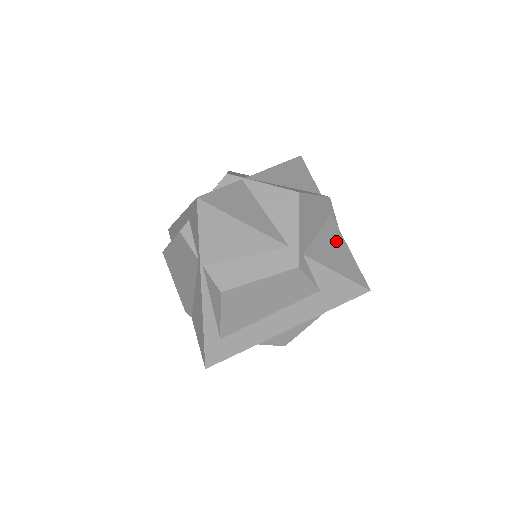
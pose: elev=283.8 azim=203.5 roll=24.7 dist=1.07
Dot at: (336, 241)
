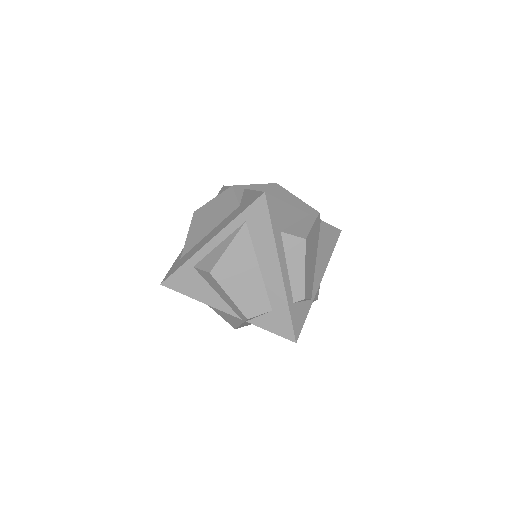
Dot at: occluded
